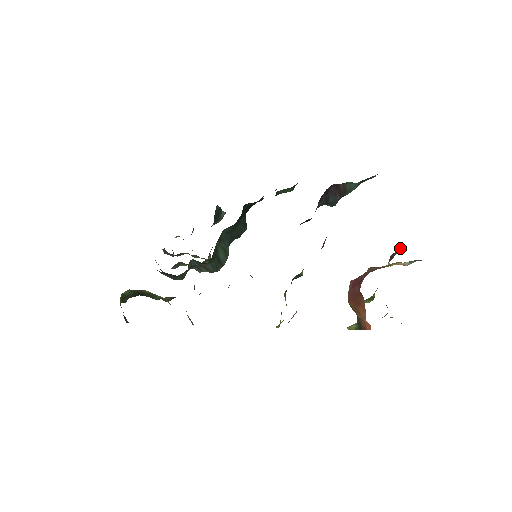
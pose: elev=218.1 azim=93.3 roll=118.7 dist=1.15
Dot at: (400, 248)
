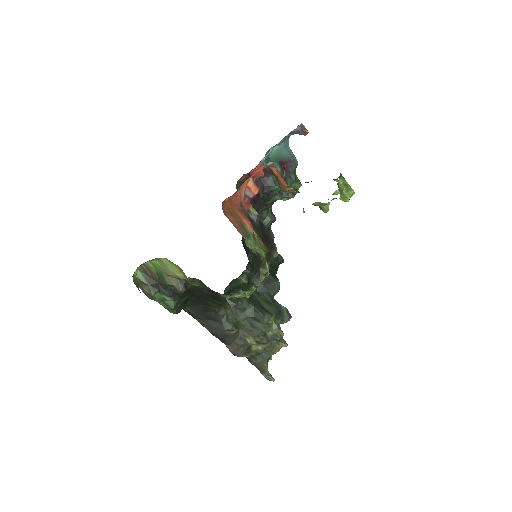
Dot at: occluded
